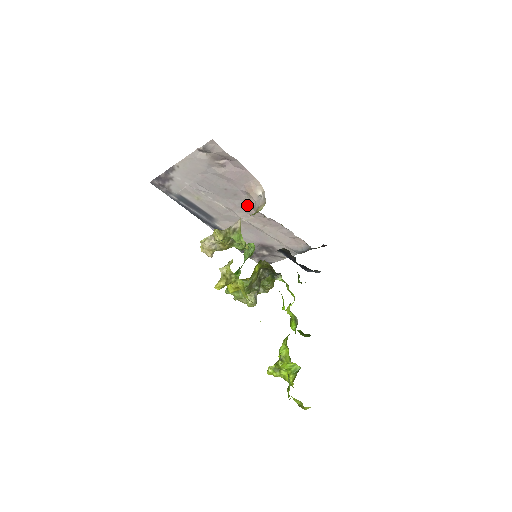
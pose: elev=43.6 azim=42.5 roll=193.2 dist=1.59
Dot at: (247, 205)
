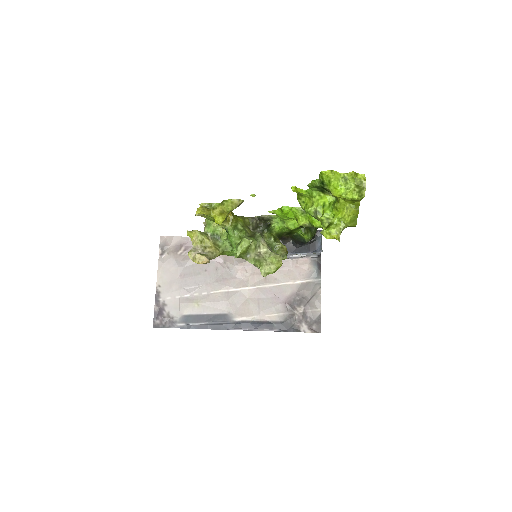
Dot at: (232, 268)
